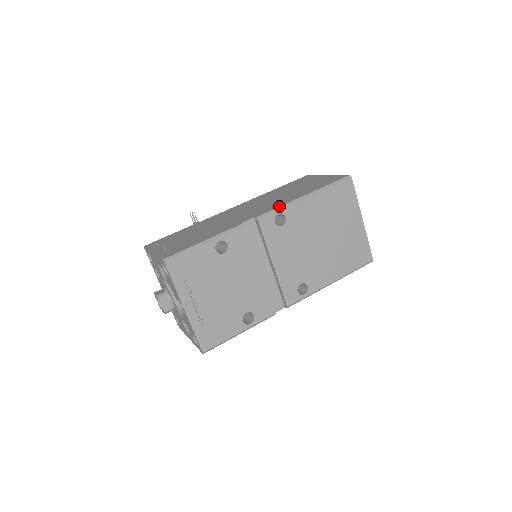
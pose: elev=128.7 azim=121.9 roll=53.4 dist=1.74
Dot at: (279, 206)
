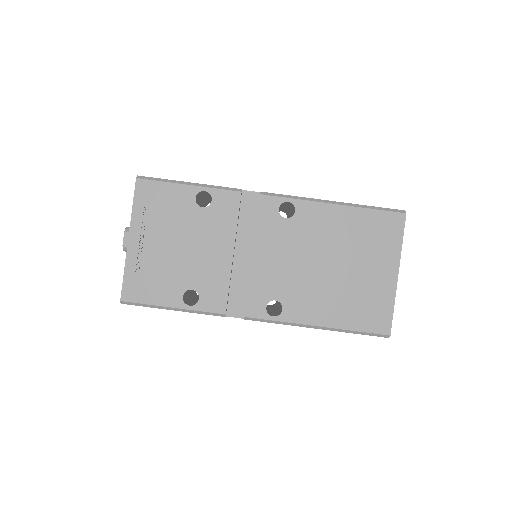
Dot at: (295, 196)
